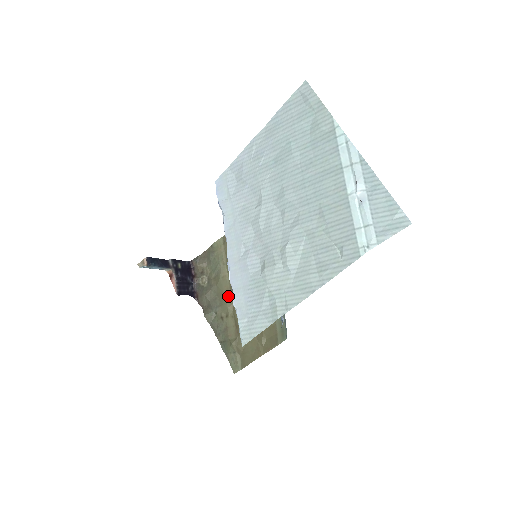
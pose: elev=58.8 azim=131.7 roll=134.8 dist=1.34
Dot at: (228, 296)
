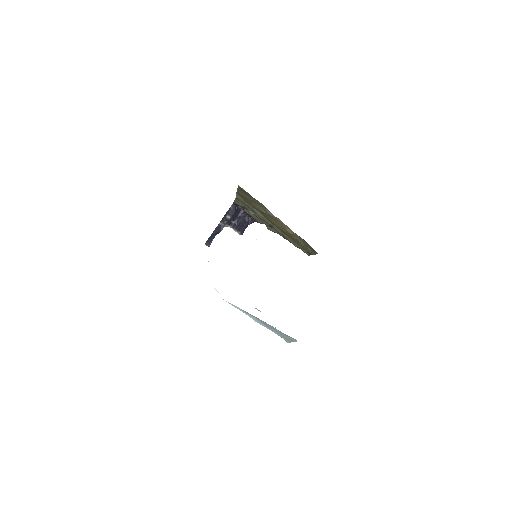
Dot at: (271, 224)
